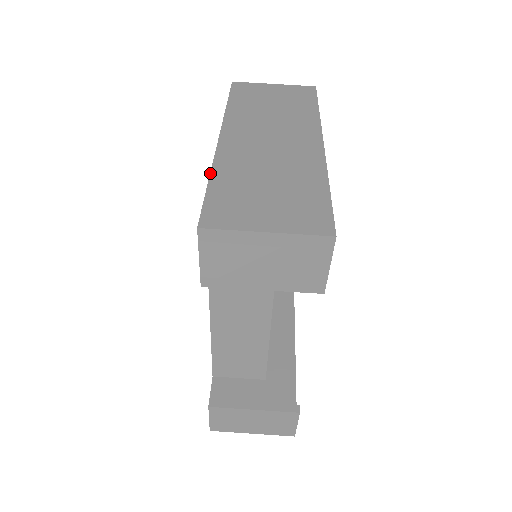
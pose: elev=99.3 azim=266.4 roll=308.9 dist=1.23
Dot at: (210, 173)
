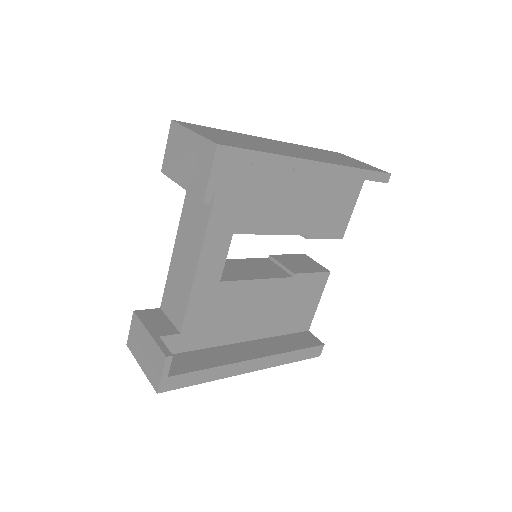
Dot at: occluded
